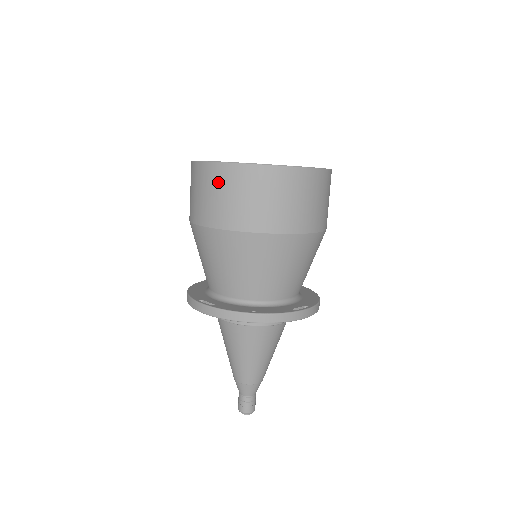
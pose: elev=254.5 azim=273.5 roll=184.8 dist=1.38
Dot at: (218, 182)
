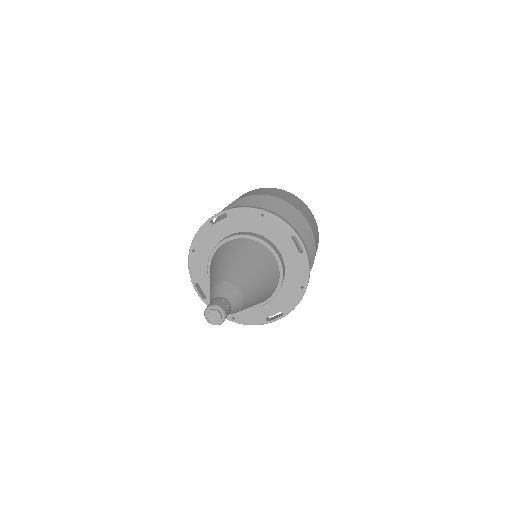
Dot at: (252, 191)
